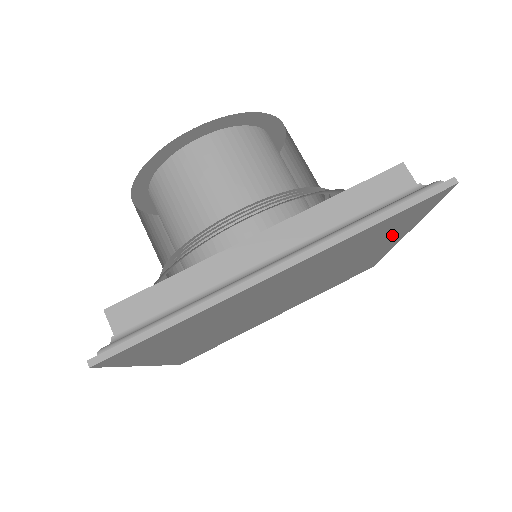
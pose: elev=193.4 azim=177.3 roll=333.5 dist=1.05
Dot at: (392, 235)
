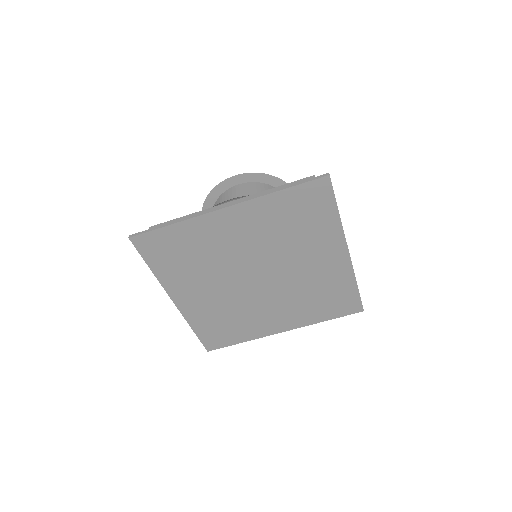
Dot at: (324, 232)
